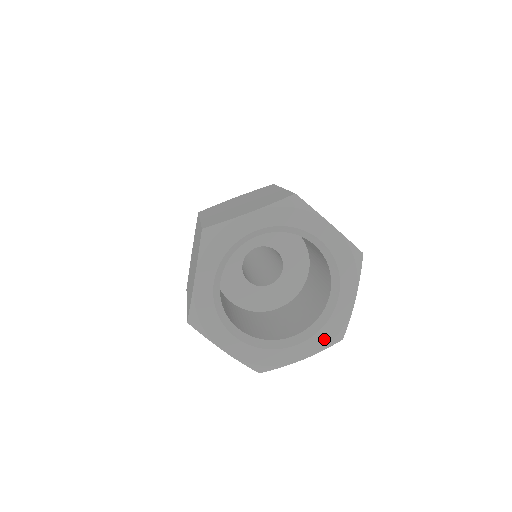
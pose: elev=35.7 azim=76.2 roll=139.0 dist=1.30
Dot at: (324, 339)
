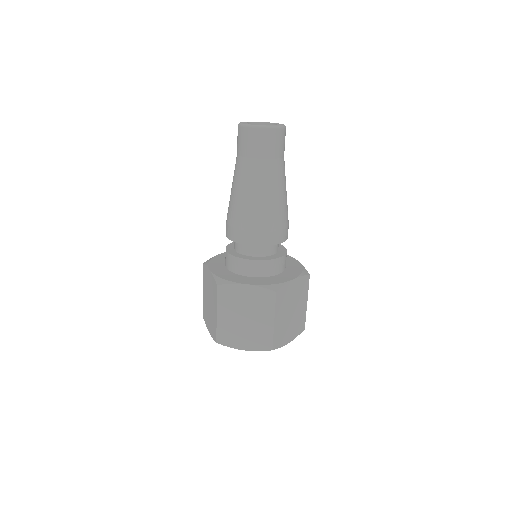
Dot at: occluded
